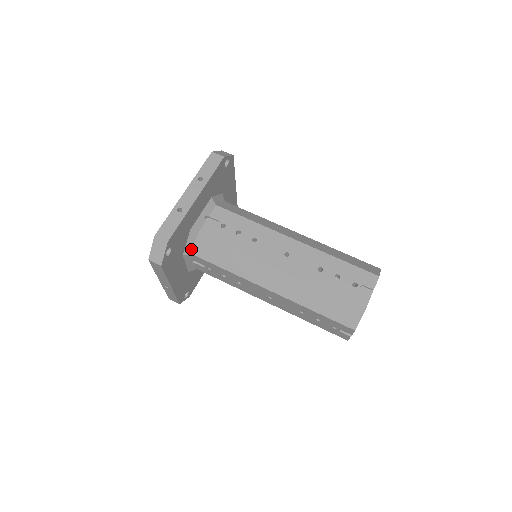
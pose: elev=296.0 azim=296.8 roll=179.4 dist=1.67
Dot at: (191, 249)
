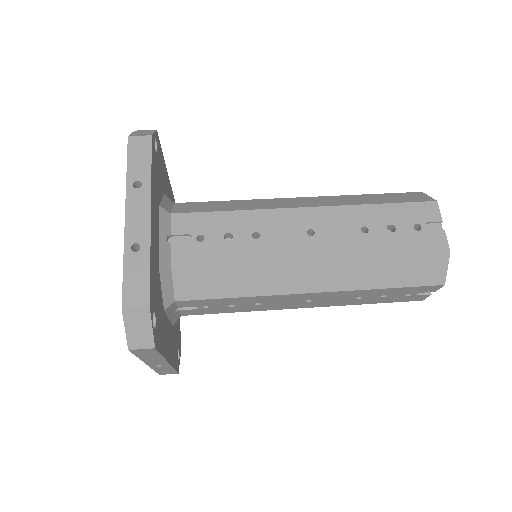
Dot at: (171, 295)
